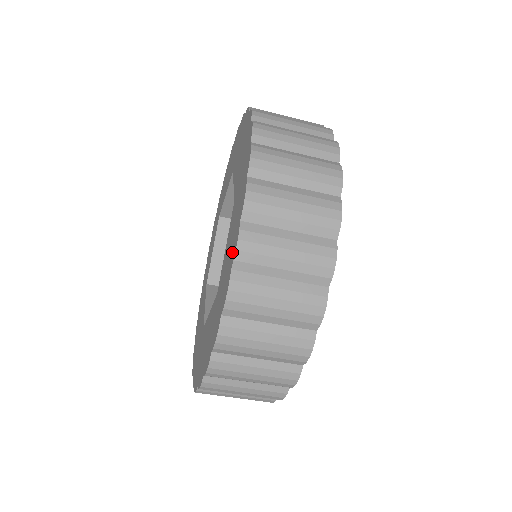
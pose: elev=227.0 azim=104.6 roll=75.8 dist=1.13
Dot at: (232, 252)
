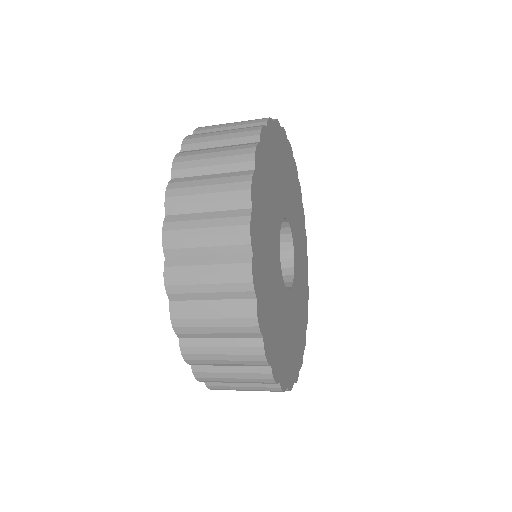
Dot at: occluded
